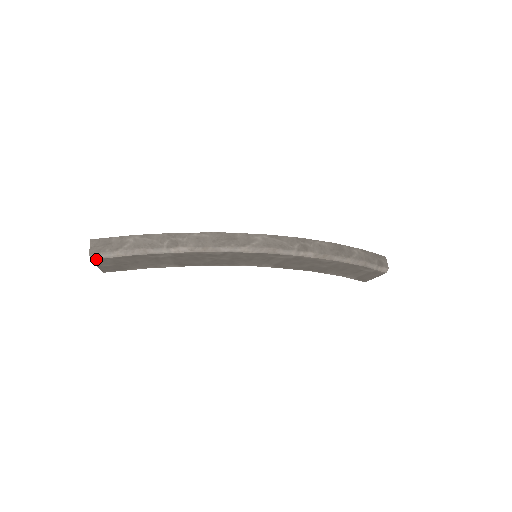
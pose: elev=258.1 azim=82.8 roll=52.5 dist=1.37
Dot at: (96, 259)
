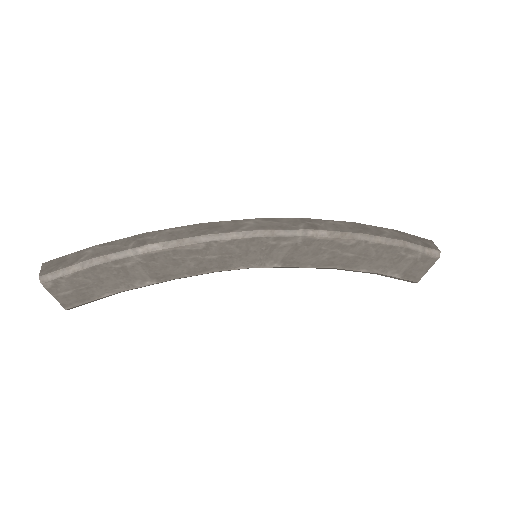
Dot at: (48, 282)
